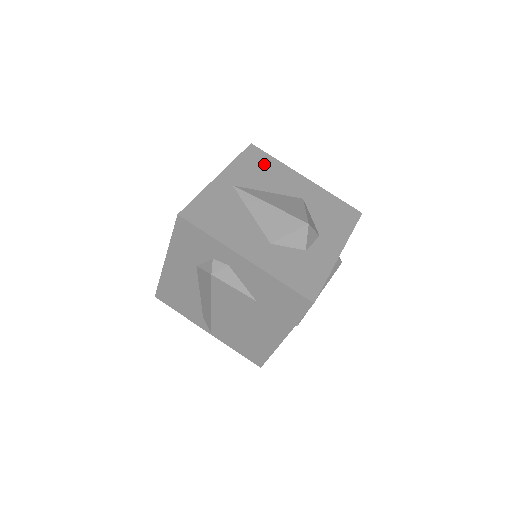
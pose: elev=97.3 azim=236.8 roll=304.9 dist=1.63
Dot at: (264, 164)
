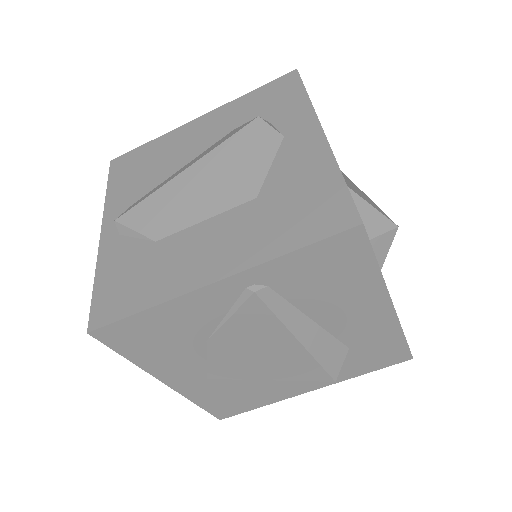
Dot at: occluded
